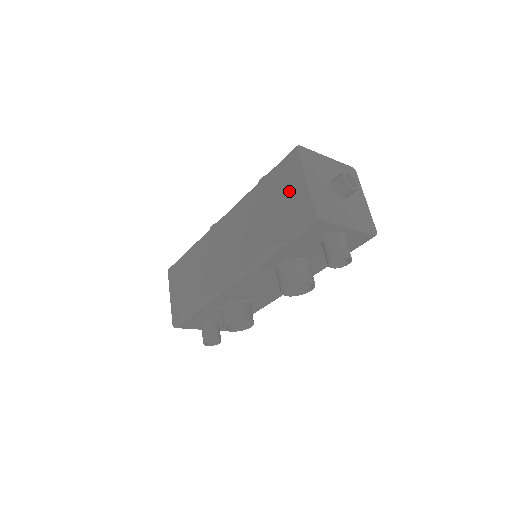
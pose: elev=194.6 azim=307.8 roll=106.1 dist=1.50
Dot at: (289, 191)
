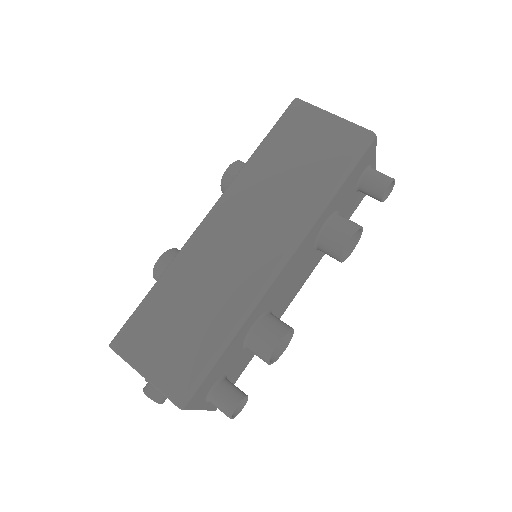
Dot at: (316, 133)
